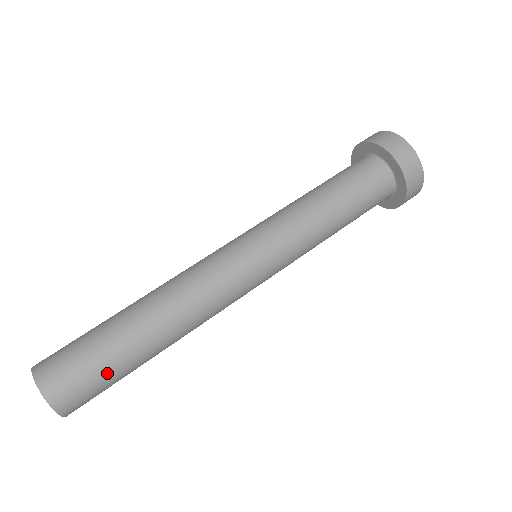
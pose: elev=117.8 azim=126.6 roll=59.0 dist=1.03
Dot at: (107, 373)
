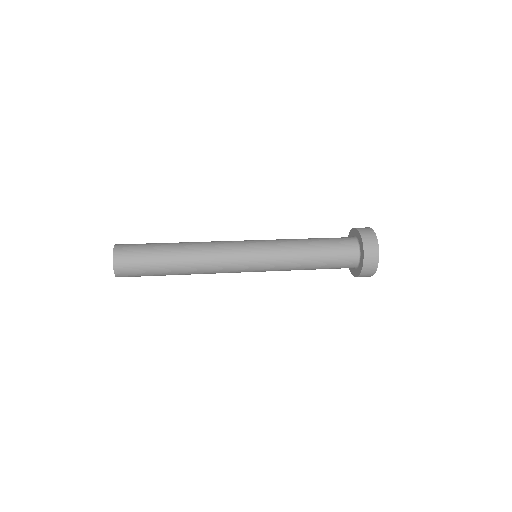
Dot at: (146, 261)
